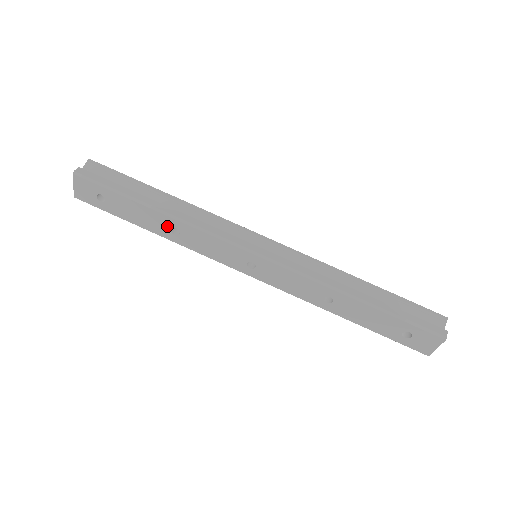
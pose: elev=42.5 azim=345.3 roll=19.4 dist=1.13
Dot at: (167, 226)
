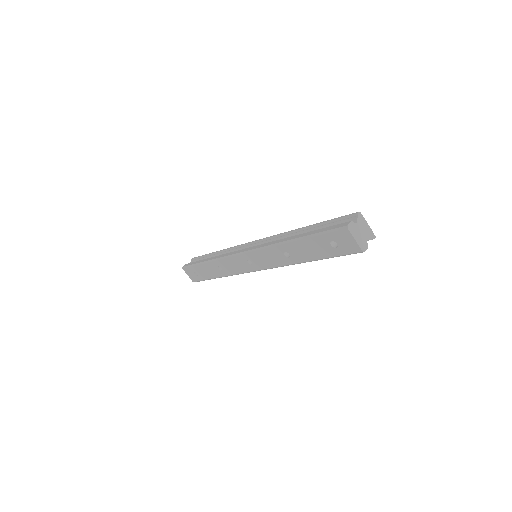
Dot at: (216, 268)
